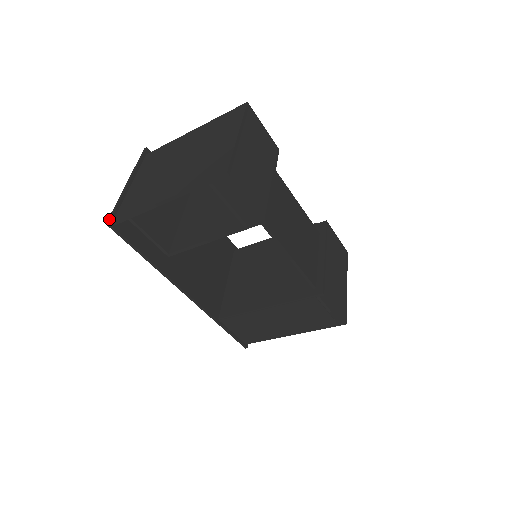
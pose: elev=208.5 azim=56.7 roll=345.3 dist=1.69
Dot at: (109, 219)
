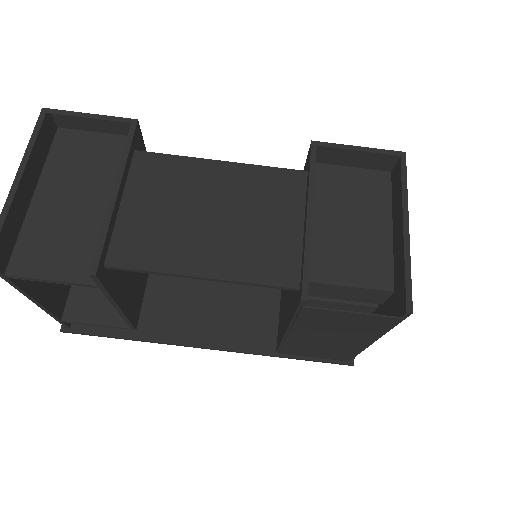
Dot at: (61, 325)
